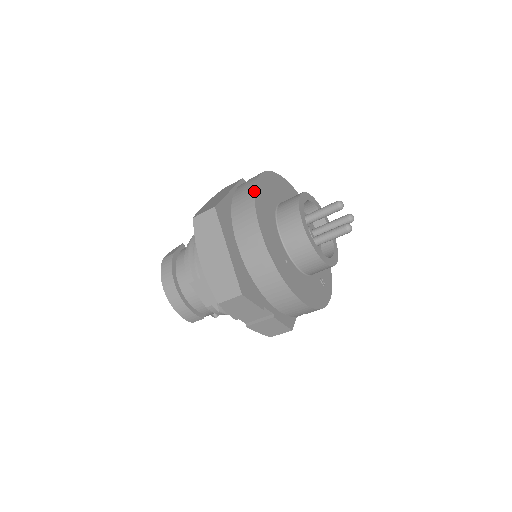
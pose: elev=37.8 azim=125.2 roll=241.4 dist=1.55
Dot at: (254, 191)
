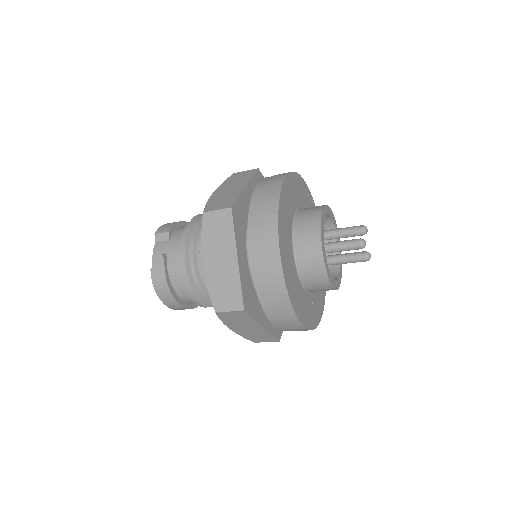
Dot at: (287, 292)
